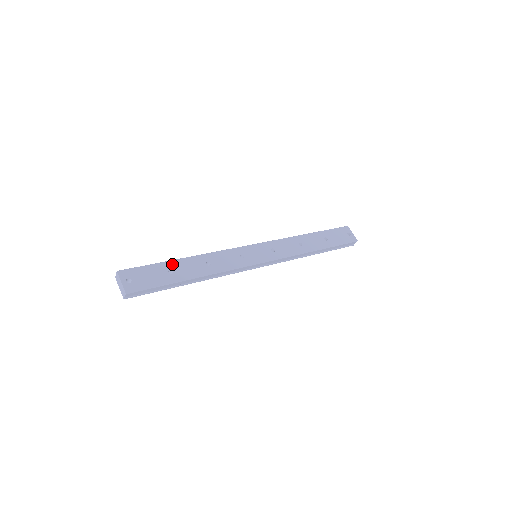
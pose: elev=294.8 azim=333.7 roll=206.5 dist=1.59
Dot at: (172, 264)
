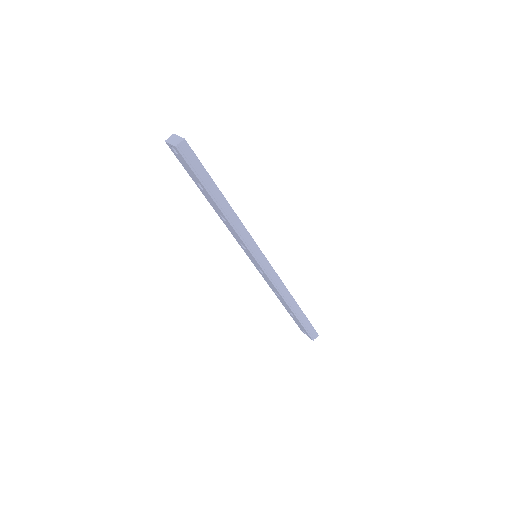
Dot at: occluded
